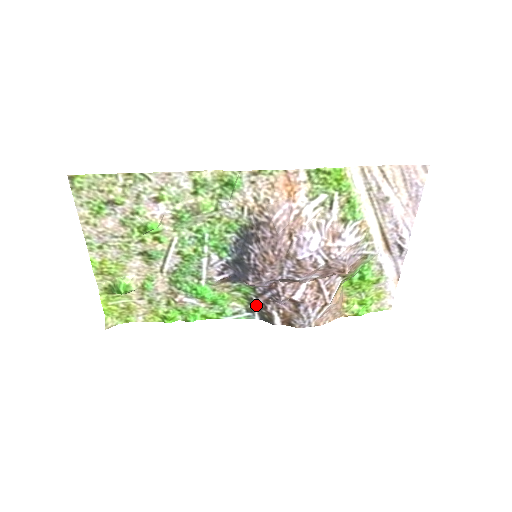
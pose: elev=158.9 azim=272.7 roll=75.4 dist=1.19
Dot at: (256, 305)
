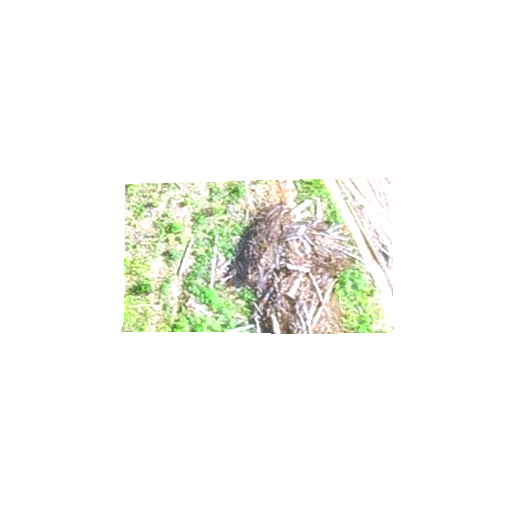
Dot at: (257, 314)
